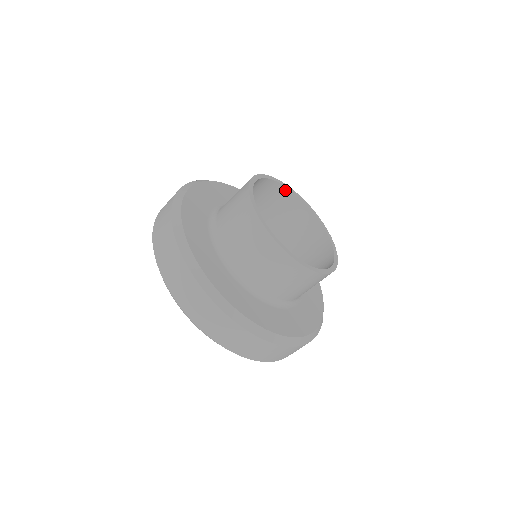
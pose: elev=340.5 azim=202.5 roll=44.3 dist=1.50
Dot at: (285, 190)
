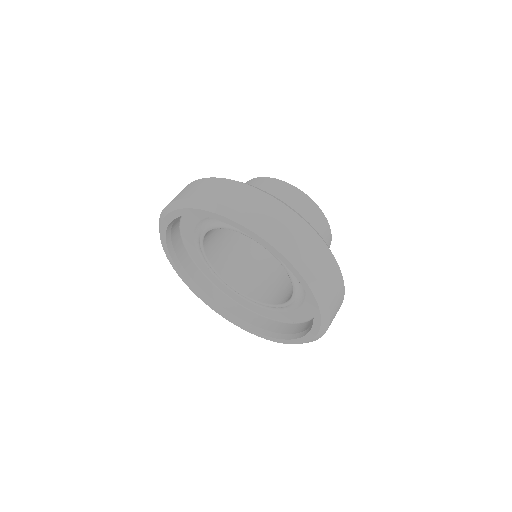
Dot at: occluded
